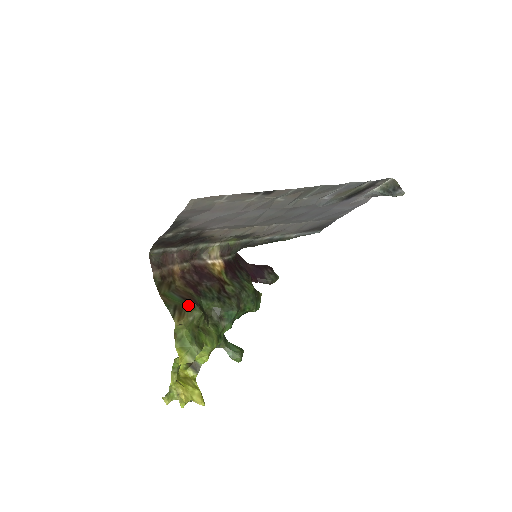
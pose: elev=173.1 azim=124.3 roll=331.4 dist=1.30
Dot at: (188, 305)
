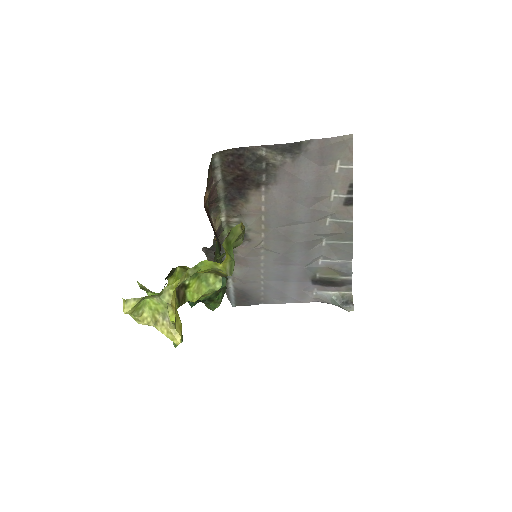
Dot at: occluded
